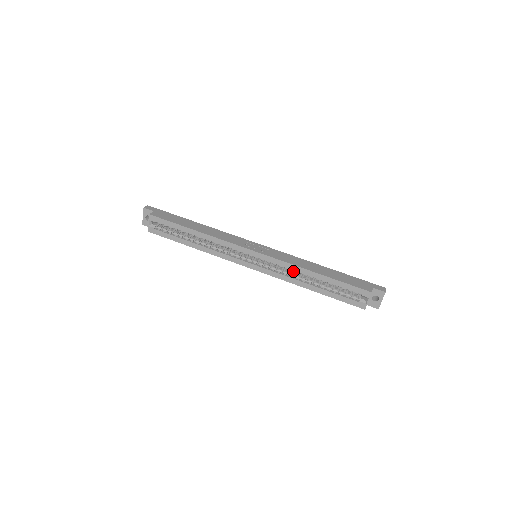
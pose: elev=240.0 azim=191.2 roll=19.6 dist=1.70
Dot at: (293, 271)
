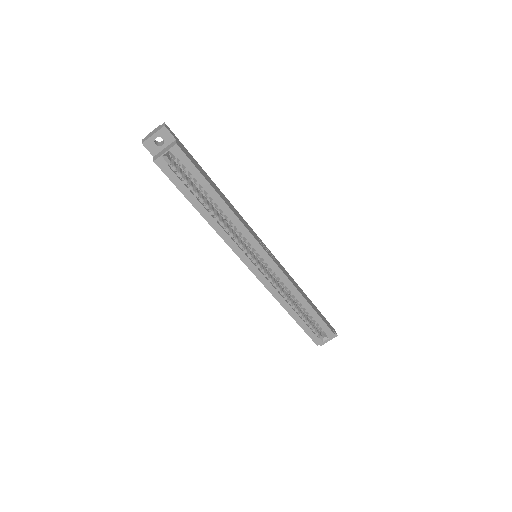
Dot at: (288, 290)
